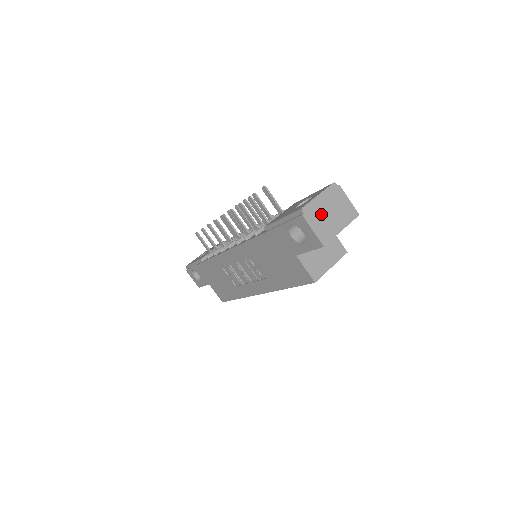
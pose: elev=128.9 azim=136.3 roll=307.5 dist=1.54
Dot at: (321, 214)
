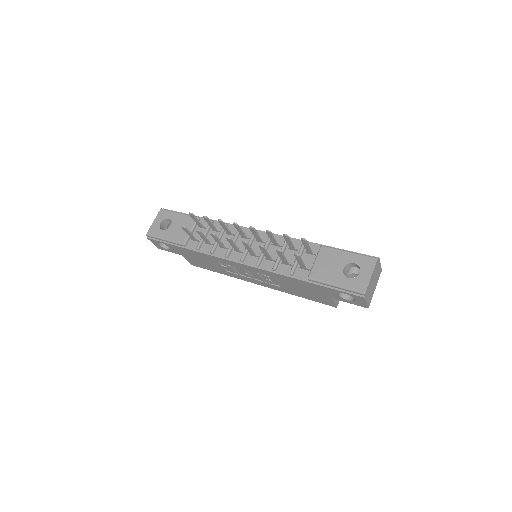
Dot at: (371, 288)
